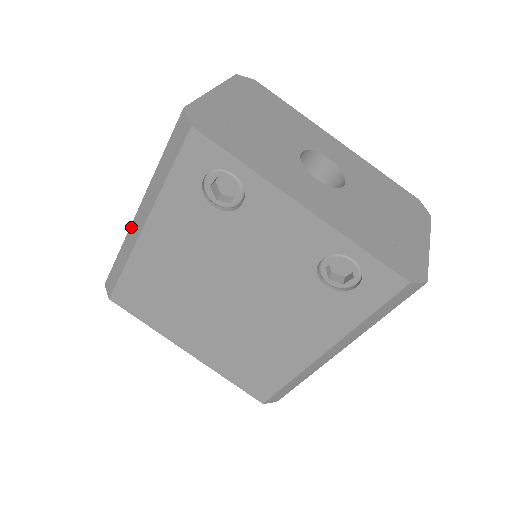
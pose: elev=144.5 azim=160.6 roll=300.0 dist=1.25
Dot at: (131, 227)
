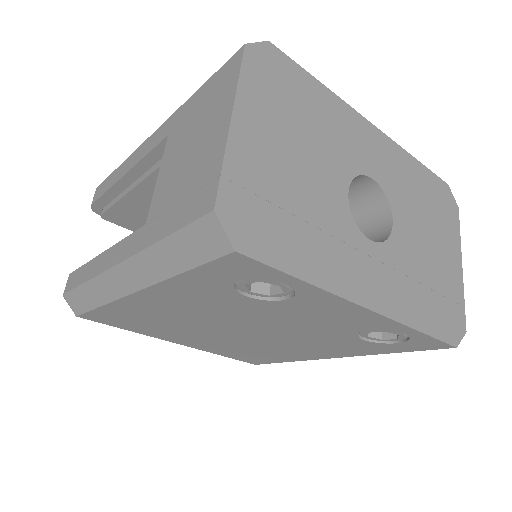
Dot at: (106, 274)
